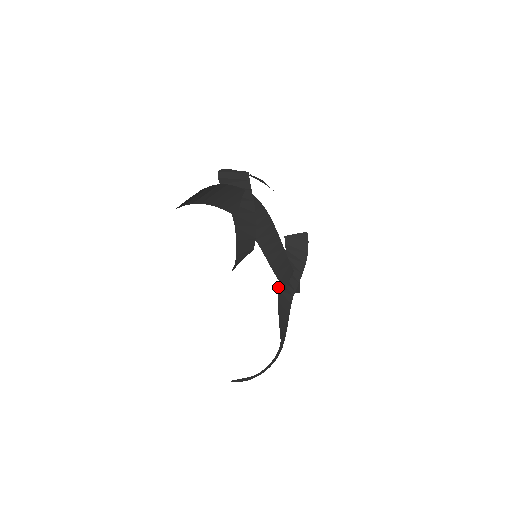
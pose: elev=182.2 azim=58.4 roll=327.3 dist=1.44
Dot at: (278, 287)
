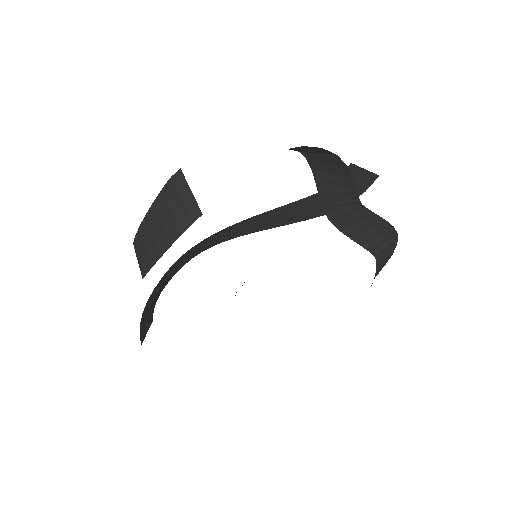
Dot at: (328, 218)
